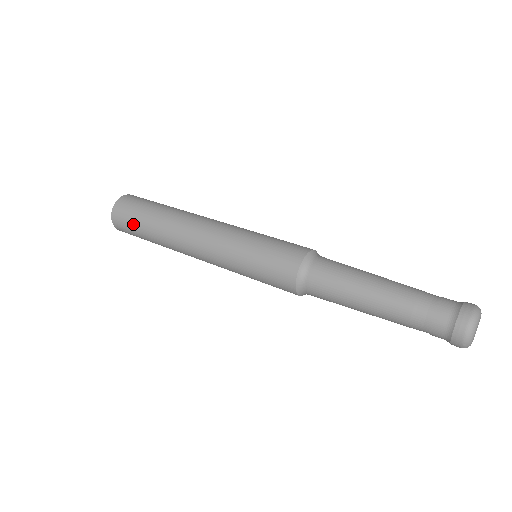
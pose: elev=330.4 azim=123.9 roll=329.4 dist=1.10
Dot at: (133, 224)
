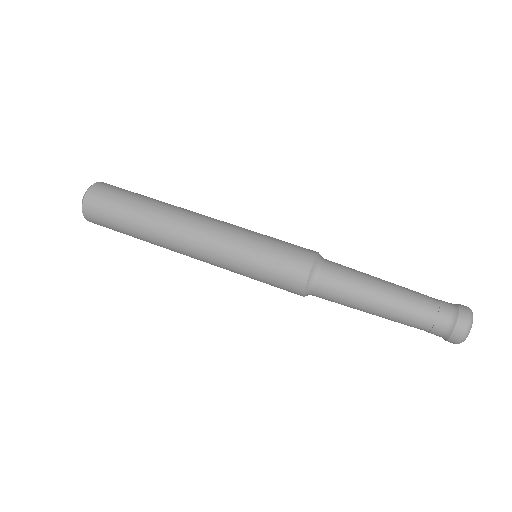
Dot at: (113, 227)
